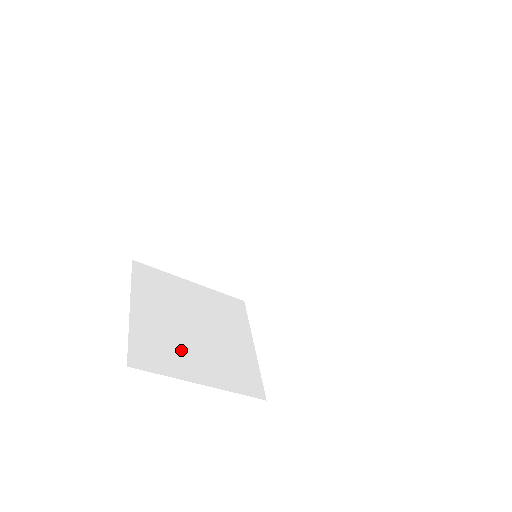
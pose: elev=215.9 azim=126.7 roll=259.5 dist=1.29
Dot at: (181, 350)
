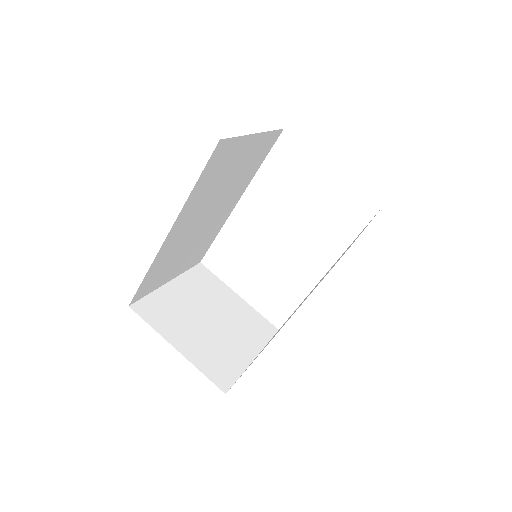
Dot at: (225, 348)
